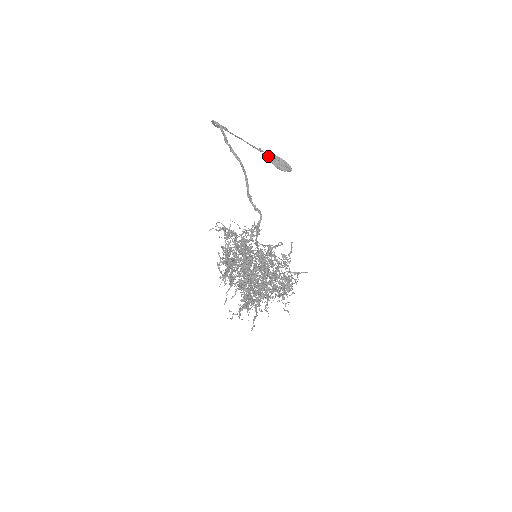
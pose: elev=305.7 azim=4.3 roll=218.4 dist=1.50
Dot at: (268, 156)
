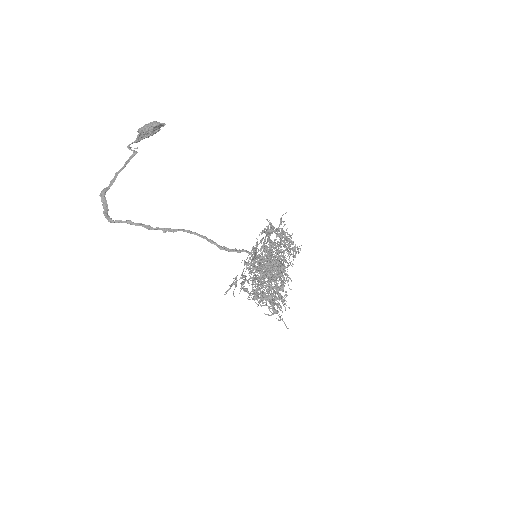
Dot at: (138, 141)
